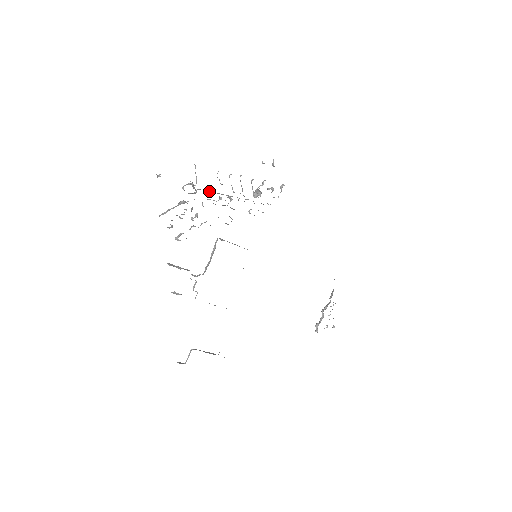
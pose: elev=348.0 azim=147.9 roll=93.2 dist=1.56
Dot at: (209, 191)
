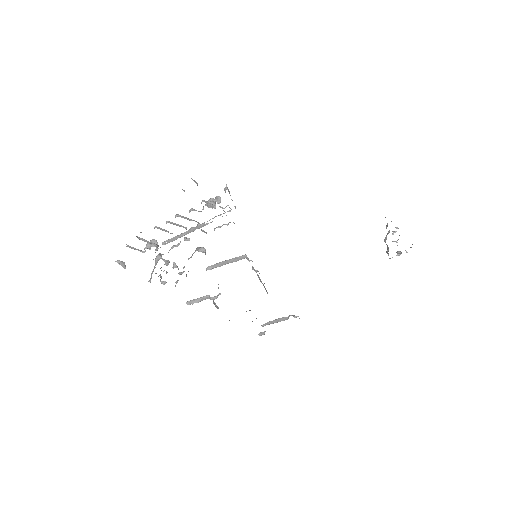
Dot at: occluded
